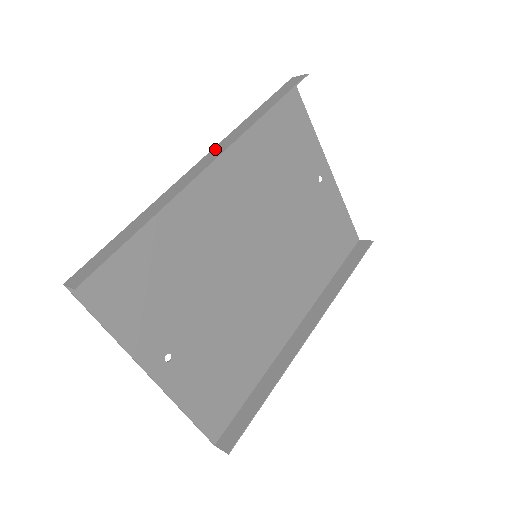
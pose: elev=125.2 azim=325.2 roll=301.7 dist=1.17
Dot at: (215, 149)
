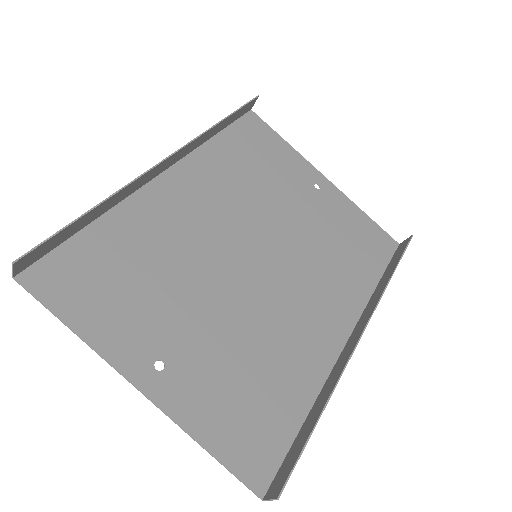
Dot at: (175, 159)
